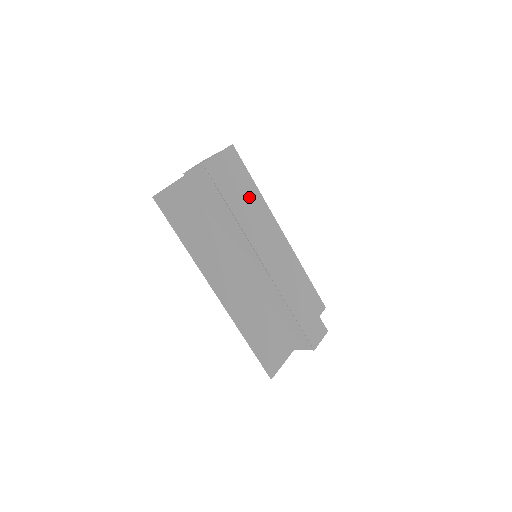
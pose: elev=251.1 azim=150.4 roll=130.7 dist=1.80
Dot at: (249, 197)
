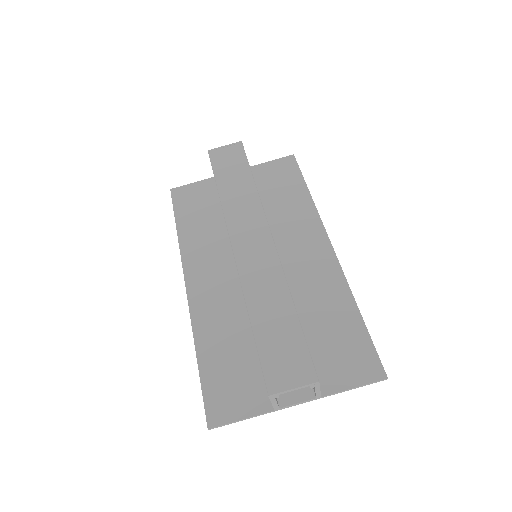
Dot at: (253, 181)
